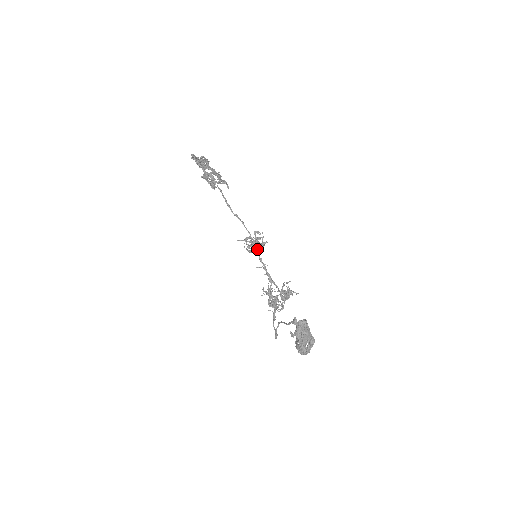
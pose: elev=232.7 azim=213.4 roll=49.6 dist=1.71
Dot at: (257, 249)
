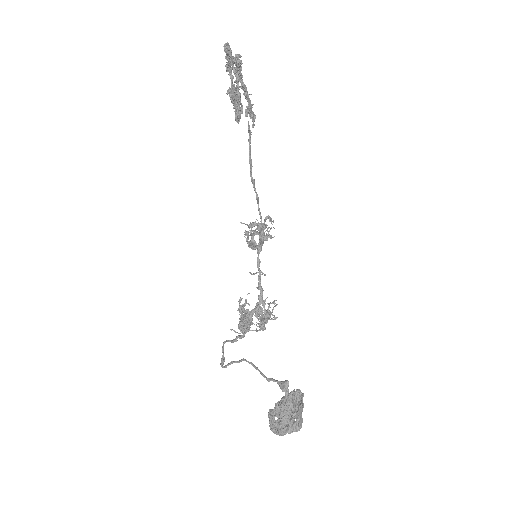
Dot at: (261, 246)
